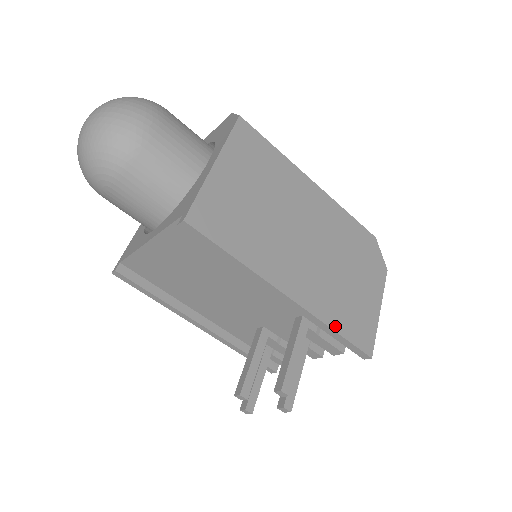
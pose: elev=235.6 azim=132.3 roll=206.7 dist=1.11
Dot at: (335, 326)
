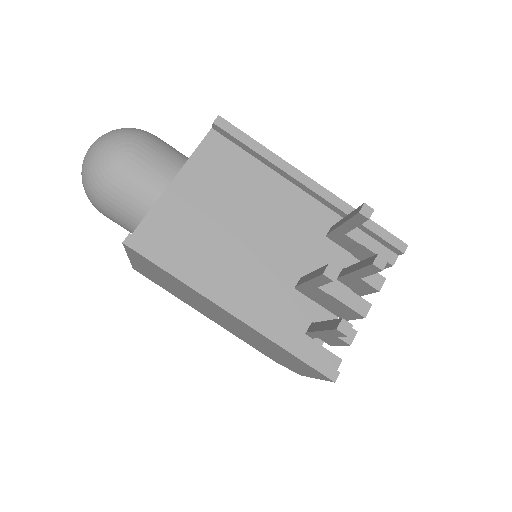
Dot at: occluded
